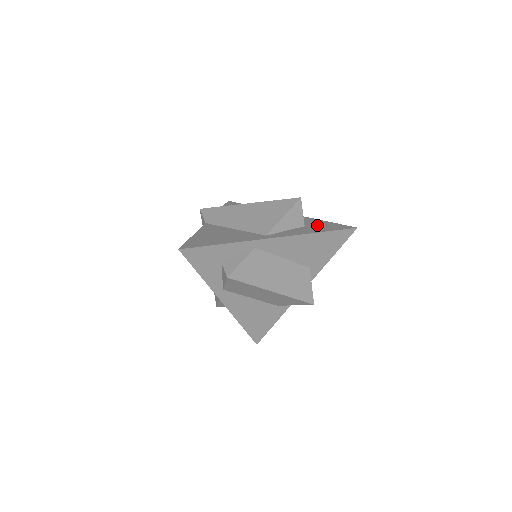
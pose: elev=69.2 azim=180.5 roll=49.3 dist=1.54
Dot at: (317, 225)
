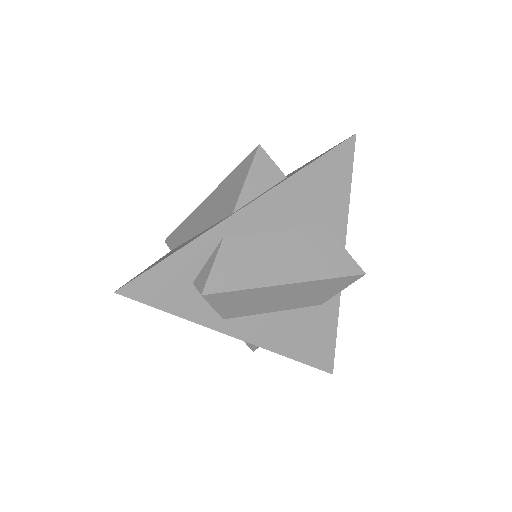
Dot at: (303, 166)
